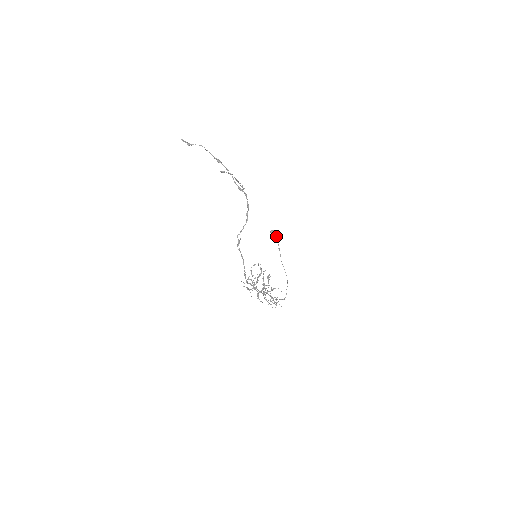
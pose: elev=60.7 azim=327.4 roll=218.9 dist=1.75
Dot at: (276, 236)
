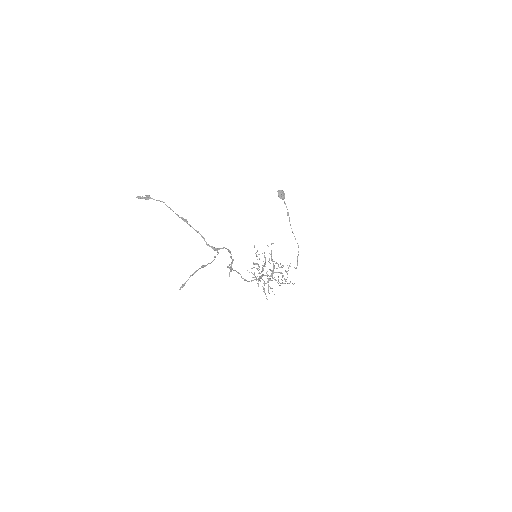
Dot at: (284, 198)
